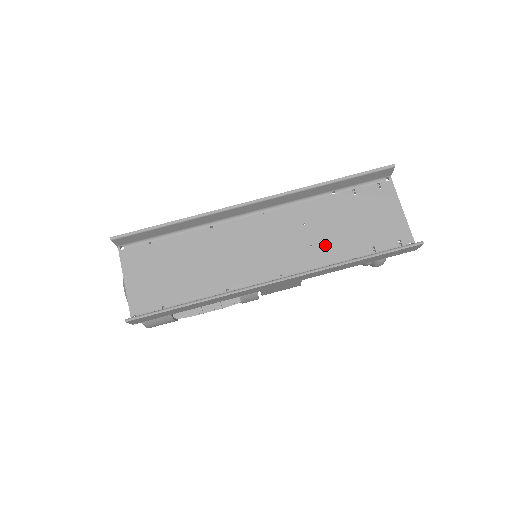
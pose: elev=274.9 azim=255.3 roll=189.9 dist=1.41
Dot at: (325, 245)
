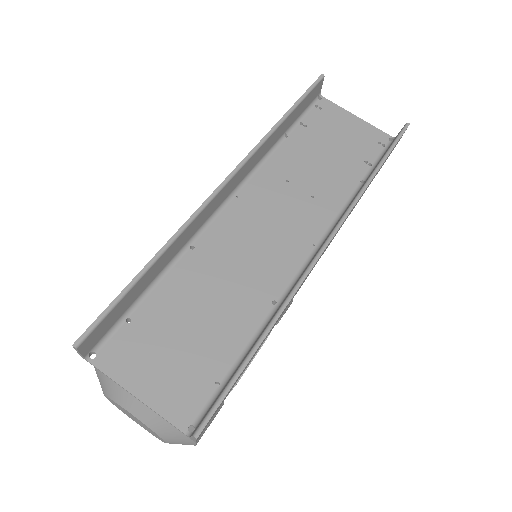
Dot at: (325, 187)
